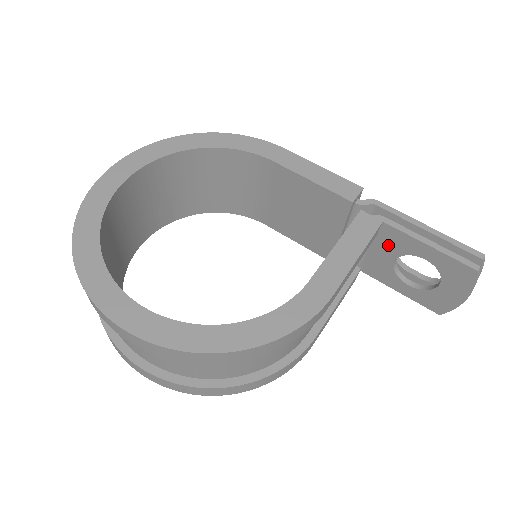
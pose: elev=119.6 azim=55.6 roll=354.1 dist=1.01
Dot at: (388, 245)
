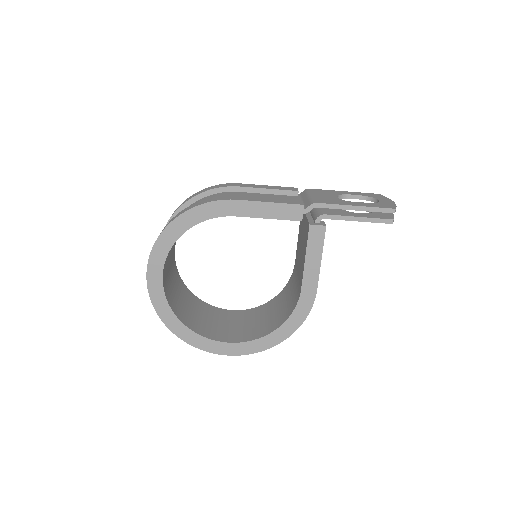
Dot at: occluded
